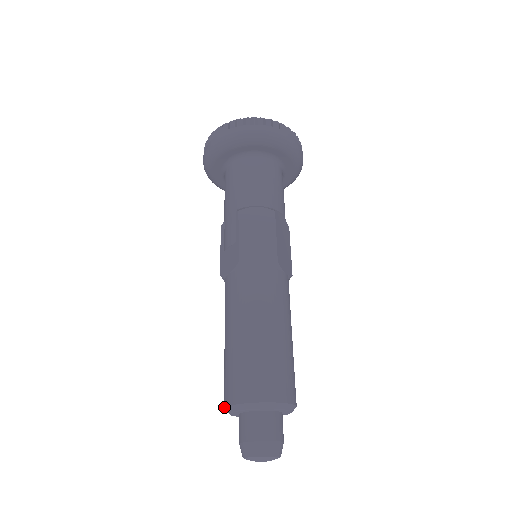
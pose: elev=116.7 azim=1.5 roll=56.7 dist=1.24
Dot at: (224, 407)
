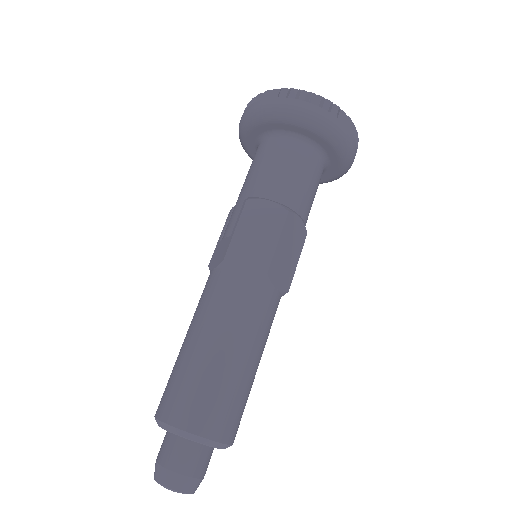
Dot at: occluded
